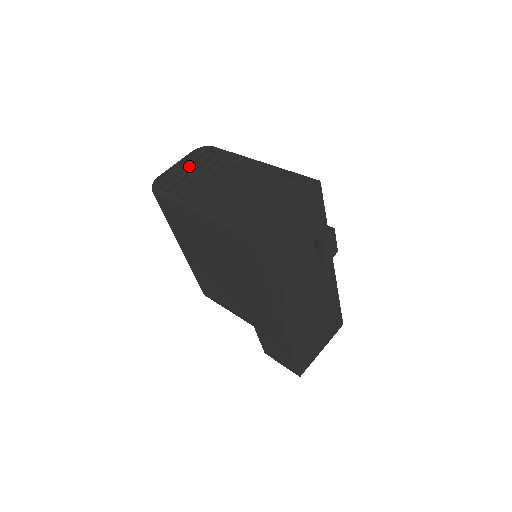
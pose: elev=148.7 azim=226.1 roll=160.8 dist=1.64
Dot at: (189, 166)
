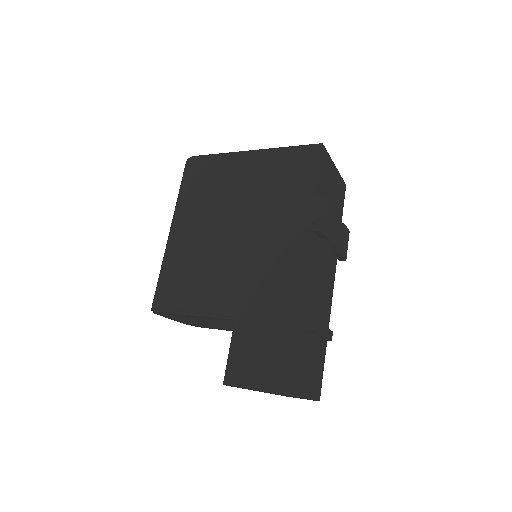
Dot at: occluded
